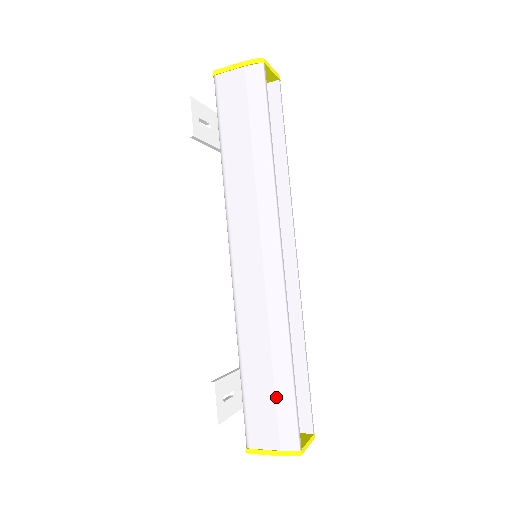
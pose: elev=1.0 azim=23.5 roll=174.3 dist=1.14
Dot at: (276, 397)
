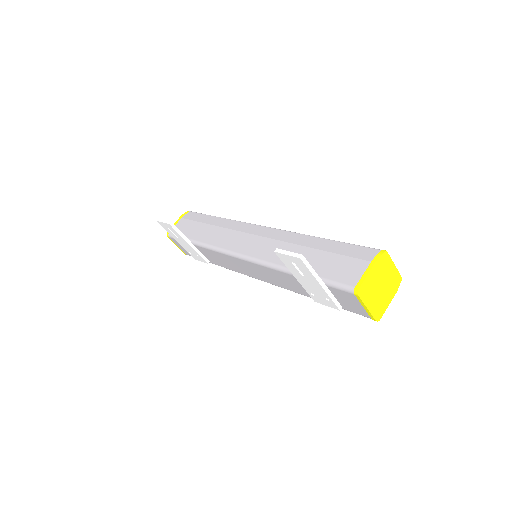
Dot at: (334, 252)
